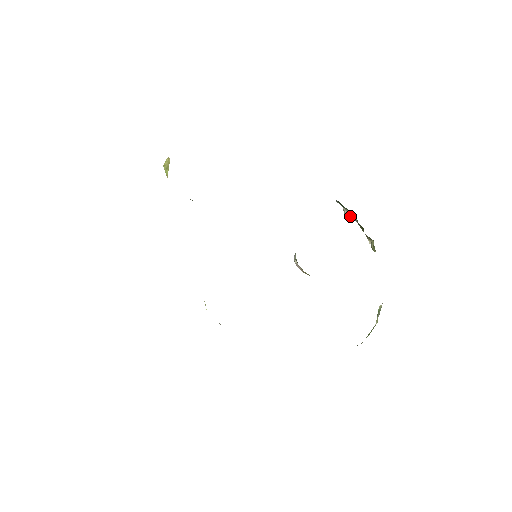
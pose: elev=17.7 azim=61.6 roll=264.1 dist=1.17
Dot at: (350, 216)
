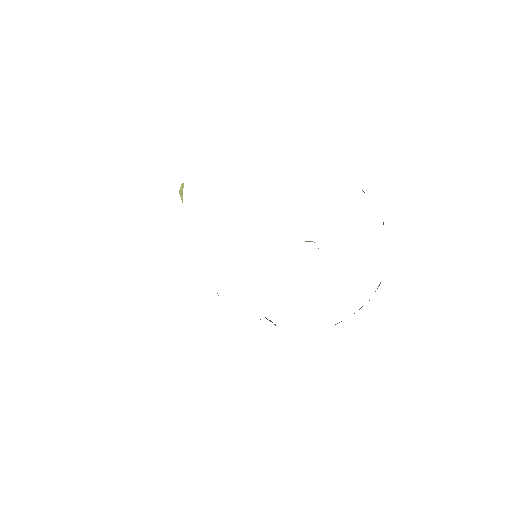
Dot at: occluded
